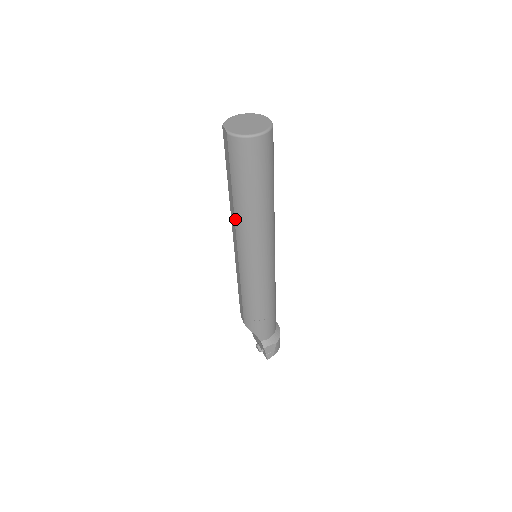
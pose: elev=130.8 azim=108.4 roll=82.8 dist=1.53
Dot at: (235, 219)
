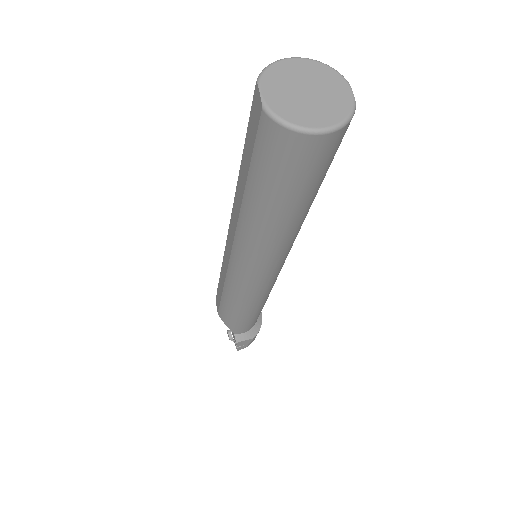
Dot at: (238, 223)
